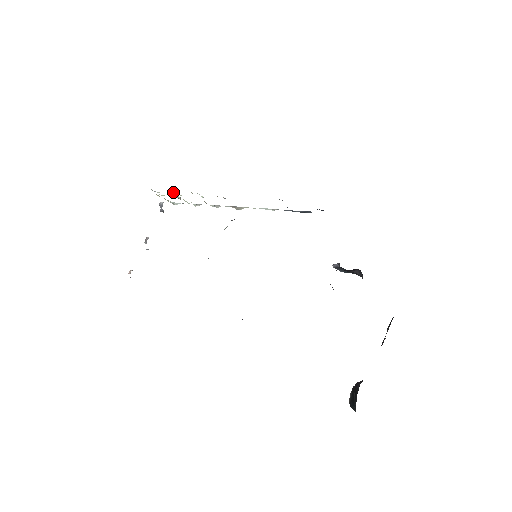
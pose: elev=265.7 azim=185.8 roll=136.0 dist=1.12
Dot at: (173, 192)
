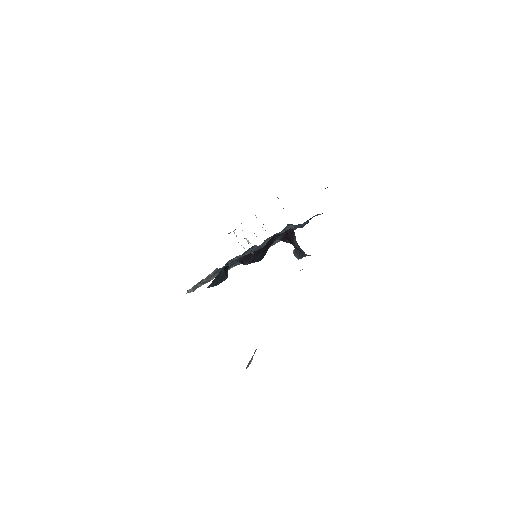
Dot at: occluded
